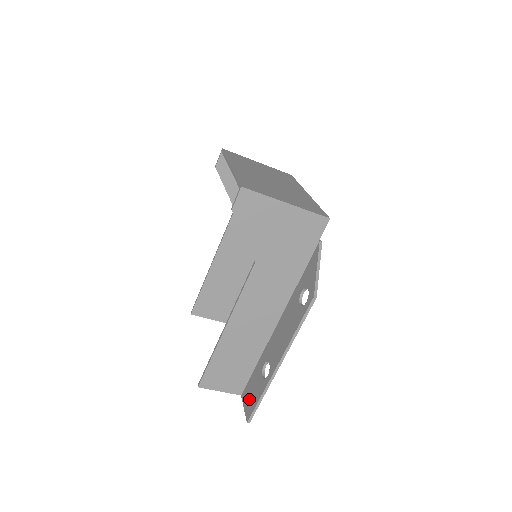
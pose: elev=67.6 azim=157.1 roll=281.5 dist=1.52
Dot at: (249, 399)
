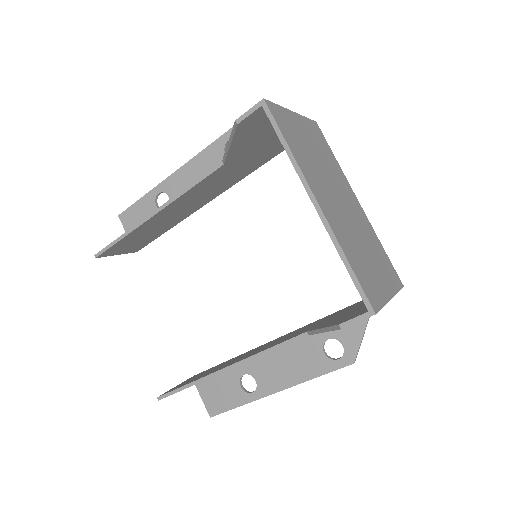
Dot at: (213, 396)
